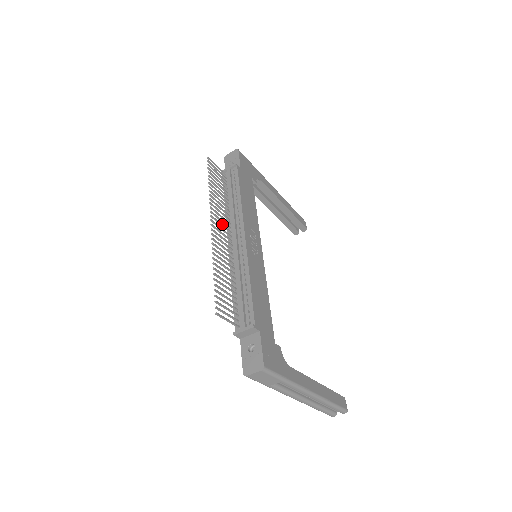
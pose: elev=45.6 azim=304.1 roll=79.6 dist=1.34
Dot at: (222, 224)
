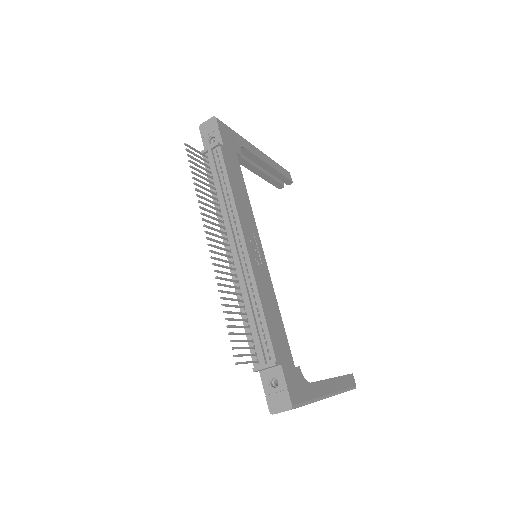
Dot at: (218, 235)
